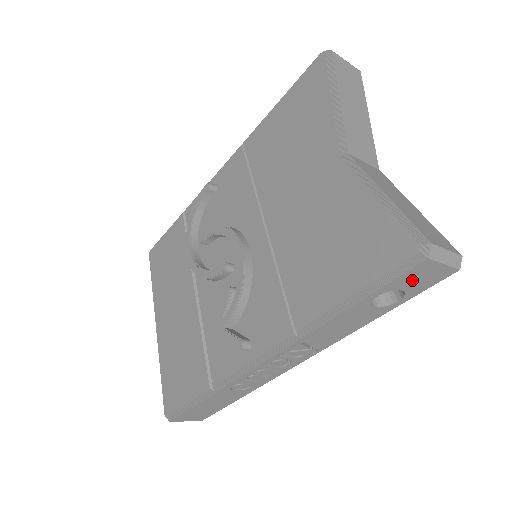
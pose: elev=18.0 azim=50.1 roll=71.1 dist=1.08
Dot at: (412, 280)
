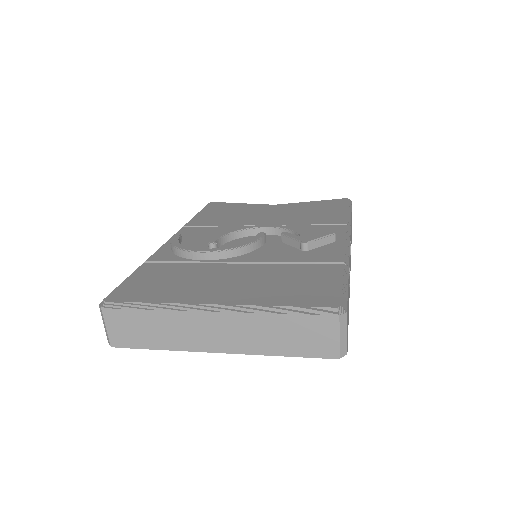
Dot at: occluded
